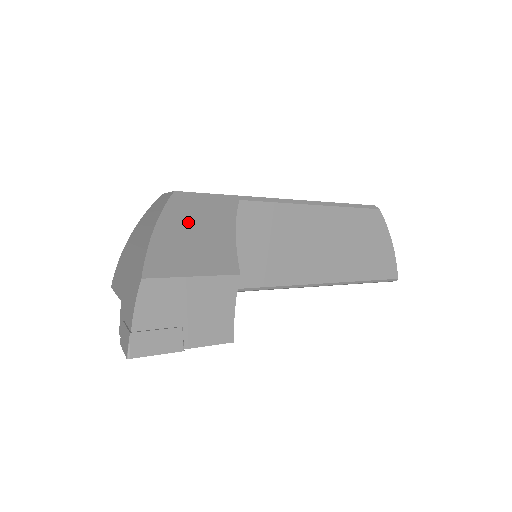
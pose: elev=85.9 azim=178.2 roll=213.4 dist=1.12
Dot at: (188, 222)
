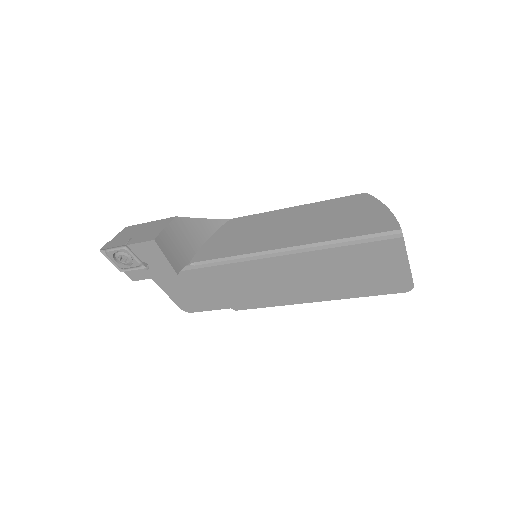
Dot at: occluded
